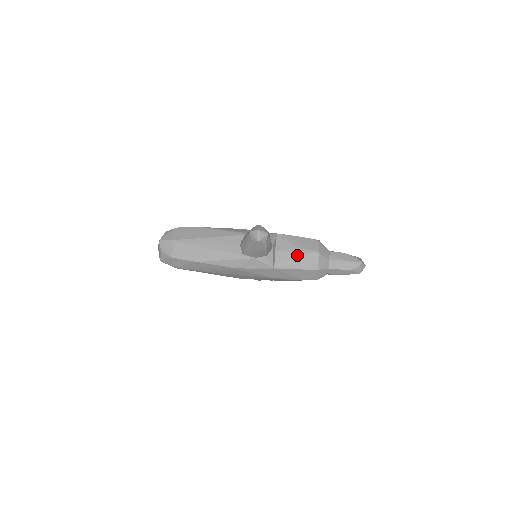
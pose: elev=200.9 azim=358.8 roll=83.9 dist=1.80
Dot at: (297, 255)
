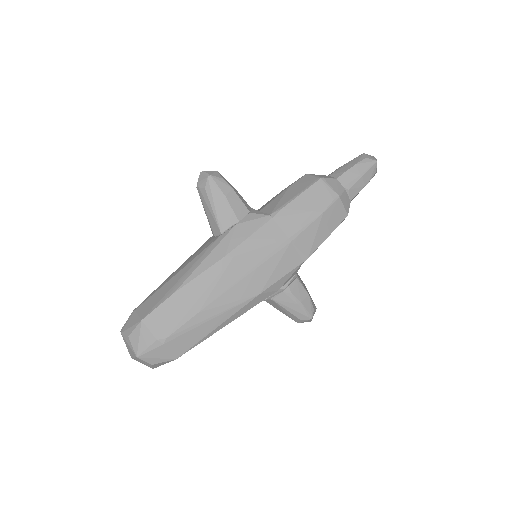
Dot at: (285, 192)
